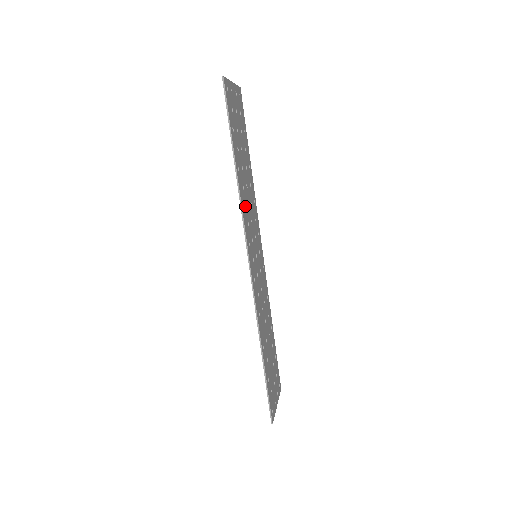
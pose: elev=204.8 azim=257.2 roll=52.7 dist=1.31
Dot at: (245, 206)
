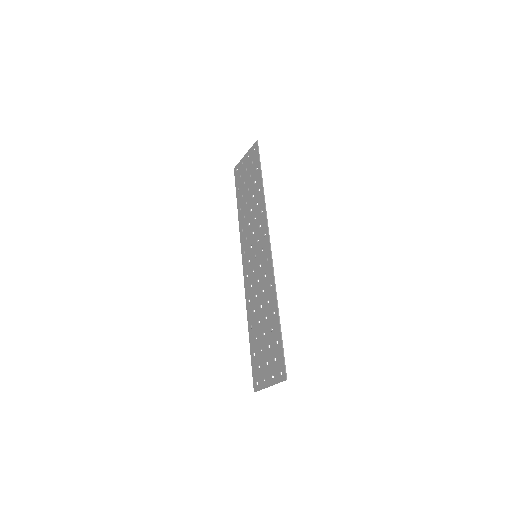
Dot at: (260, 214)
